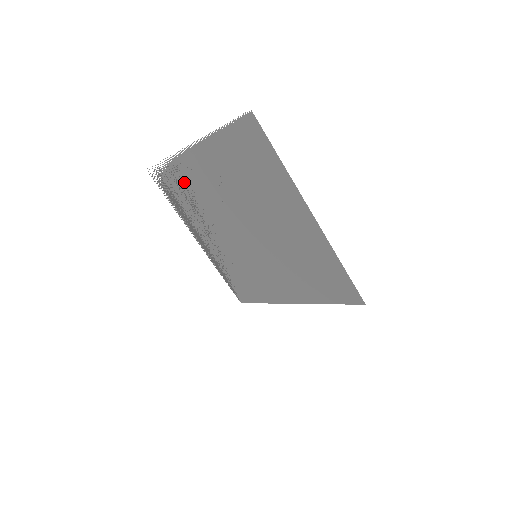
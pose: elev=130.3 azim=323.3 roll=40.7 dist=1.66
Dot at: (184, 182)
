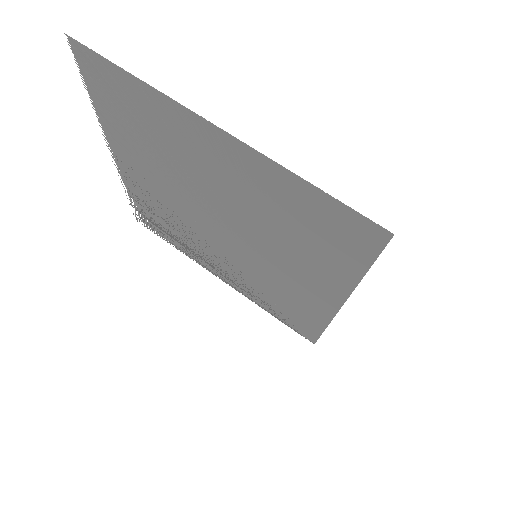
Dot at: (150, 206)
